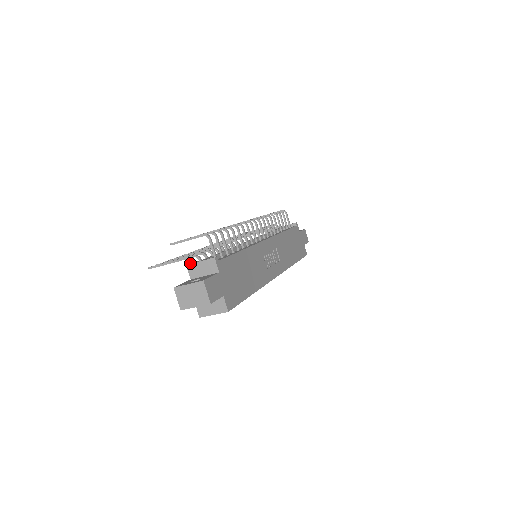
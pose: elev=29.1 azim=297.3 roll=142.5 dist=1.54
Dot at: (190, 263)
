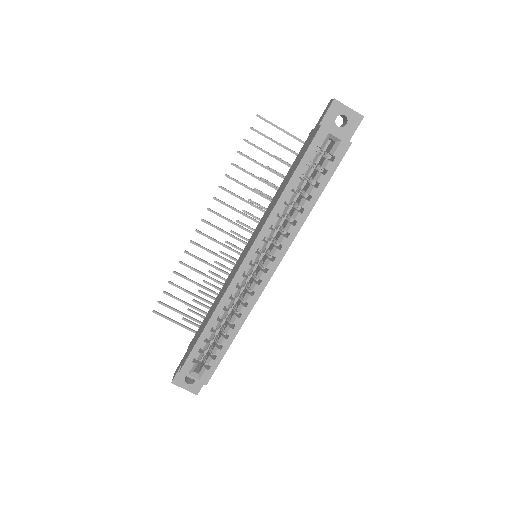
Dot at: occluded
